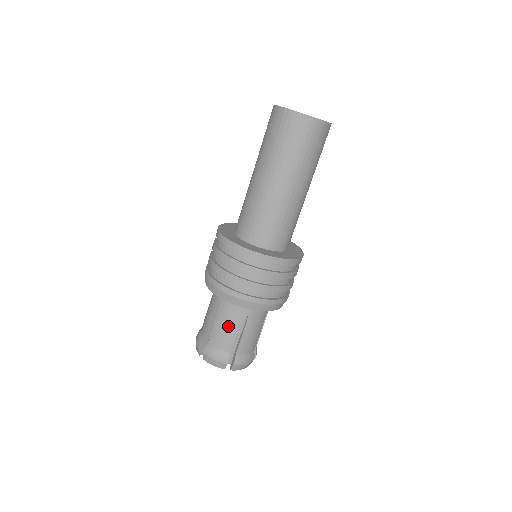
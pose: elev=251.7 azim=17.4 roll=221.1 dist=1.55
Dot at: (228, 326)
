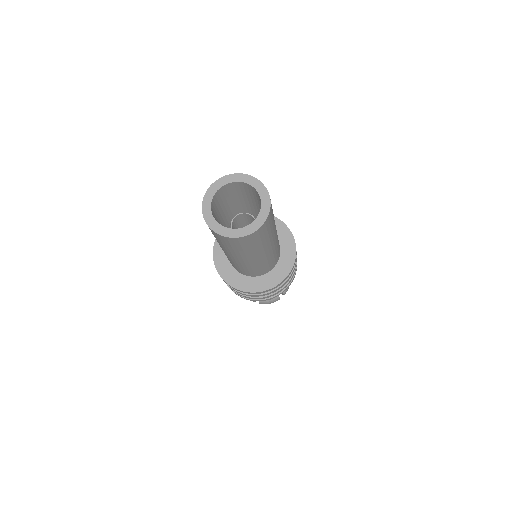
Dot at: occluded
